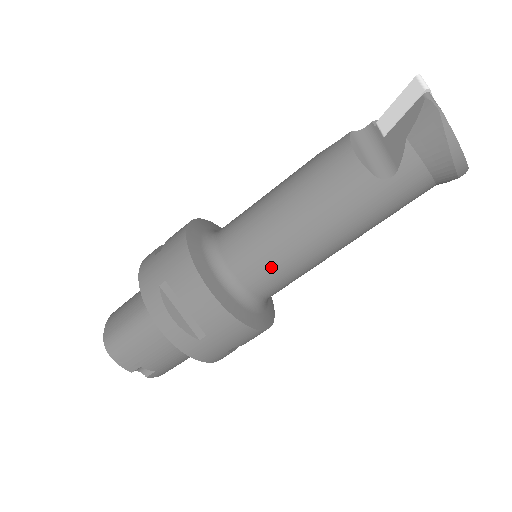
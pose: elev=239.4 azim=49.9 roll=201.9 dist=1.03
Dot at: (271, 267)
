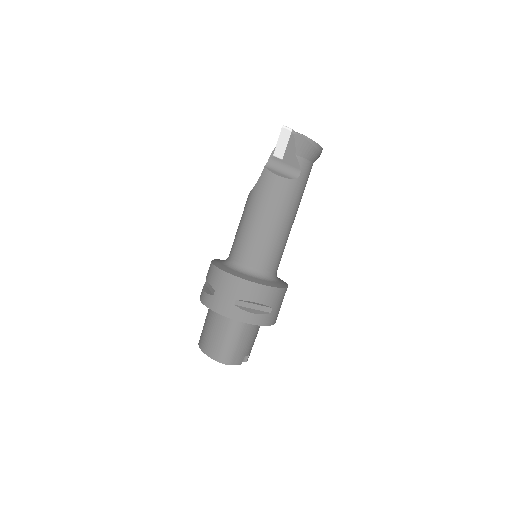
Dot at: (275, 253)
